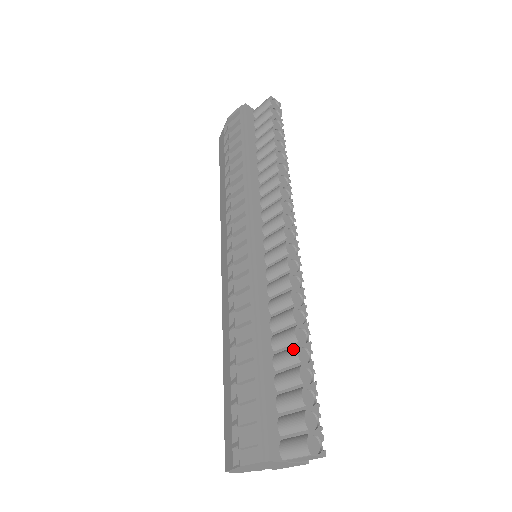
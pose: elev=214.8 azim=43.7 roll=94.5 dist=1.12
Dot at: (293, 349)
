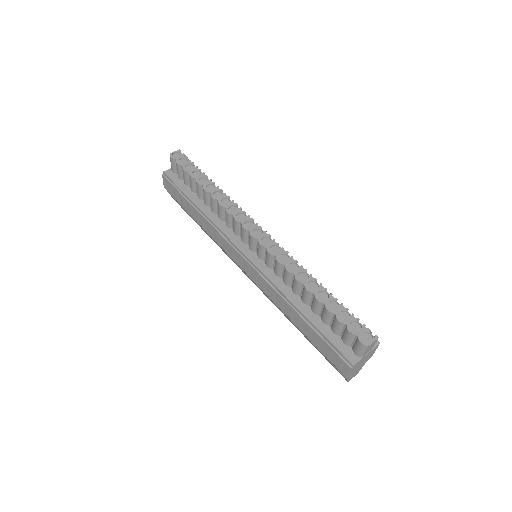
Dot at: (314, 299)
